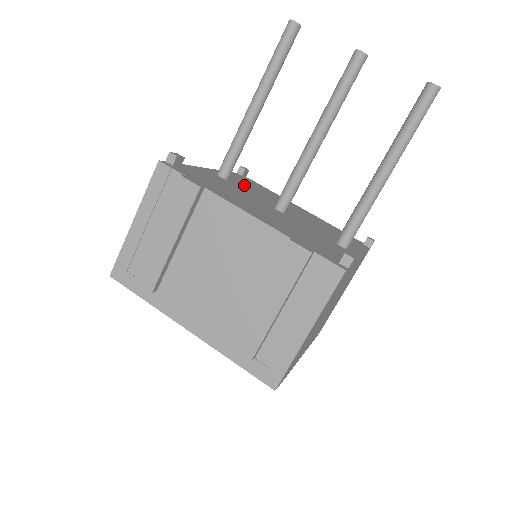
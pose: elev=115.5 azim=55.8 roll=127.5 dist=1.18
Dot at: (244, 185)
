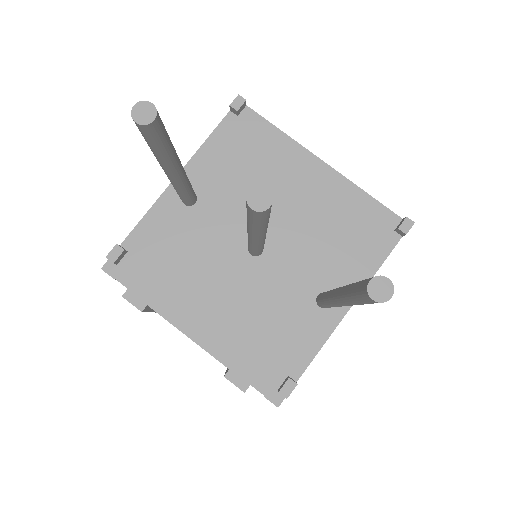
Dot at: (223, 185)
